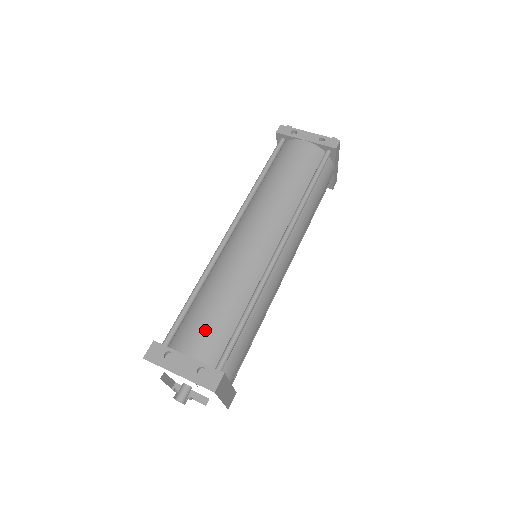
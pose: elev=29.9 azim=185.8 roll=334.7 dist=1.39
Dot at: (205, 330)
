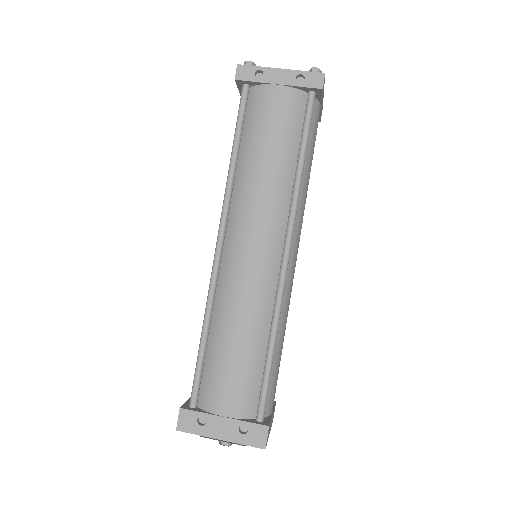
Dot at: (232, 383)
